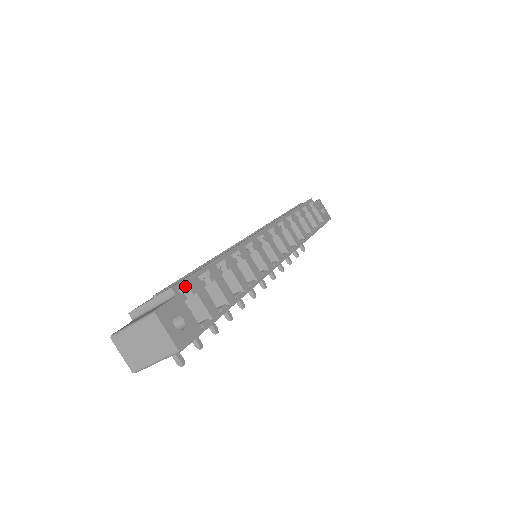
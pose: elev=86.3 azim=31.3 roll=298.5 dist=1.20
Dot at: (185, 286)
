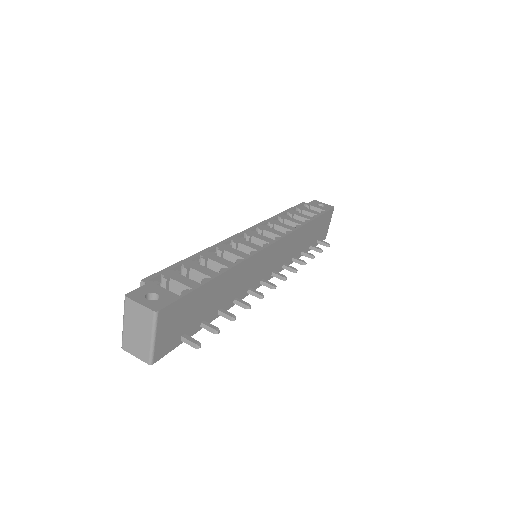
Dot at: (161, 280)
